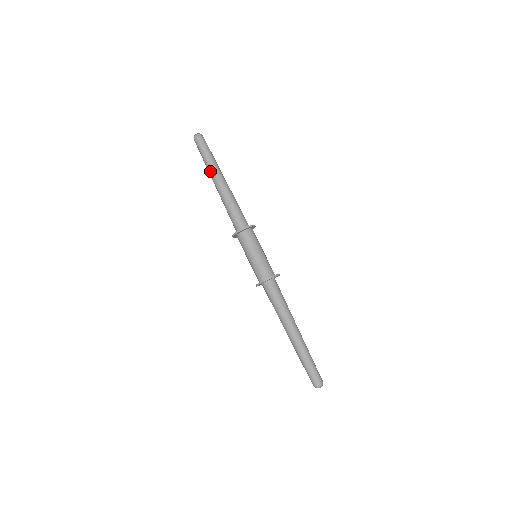
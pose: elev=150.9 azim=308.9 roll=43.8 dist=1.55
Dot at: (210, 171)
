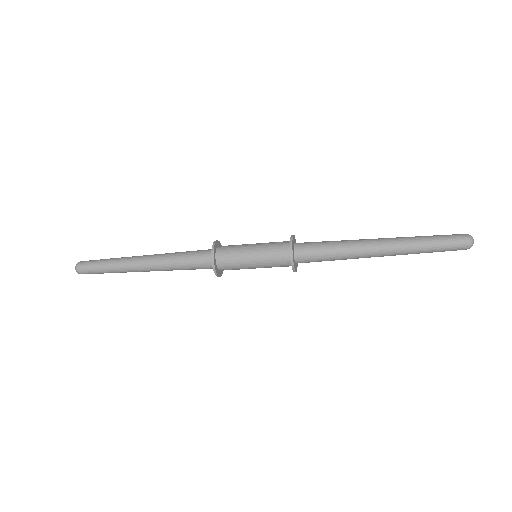
Dot at: (126, 271)
